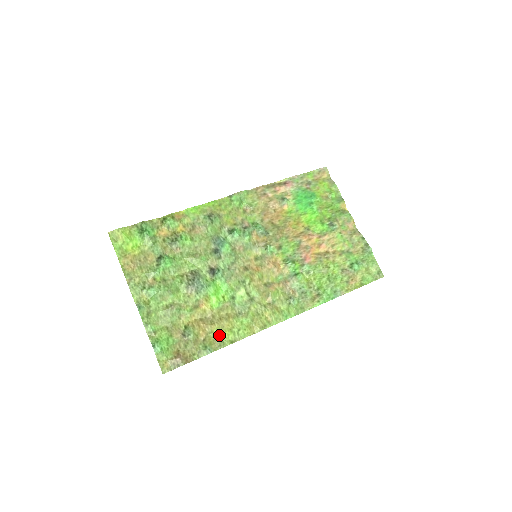
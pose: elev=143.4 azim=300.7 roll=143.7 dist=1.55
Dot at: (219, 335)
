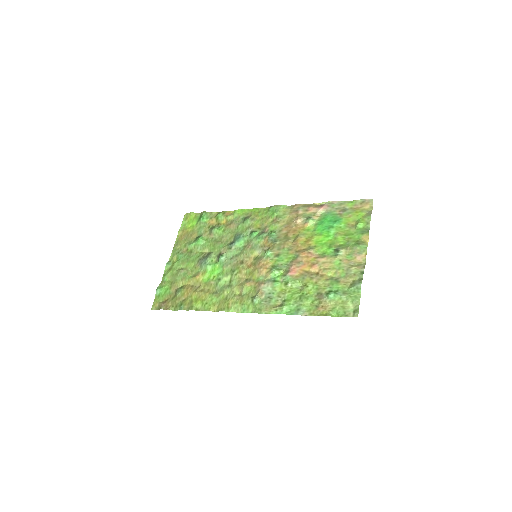
Dot at: (194, 301)
